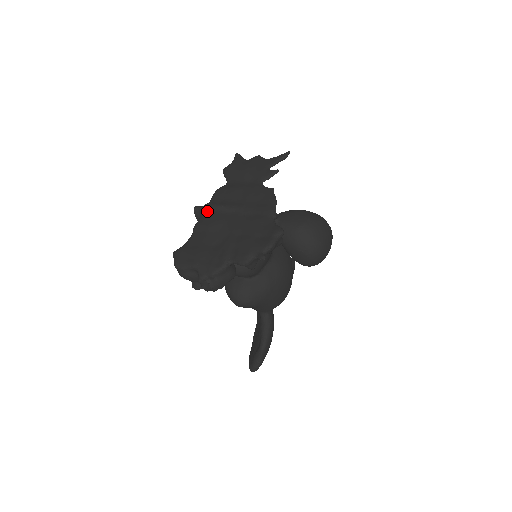
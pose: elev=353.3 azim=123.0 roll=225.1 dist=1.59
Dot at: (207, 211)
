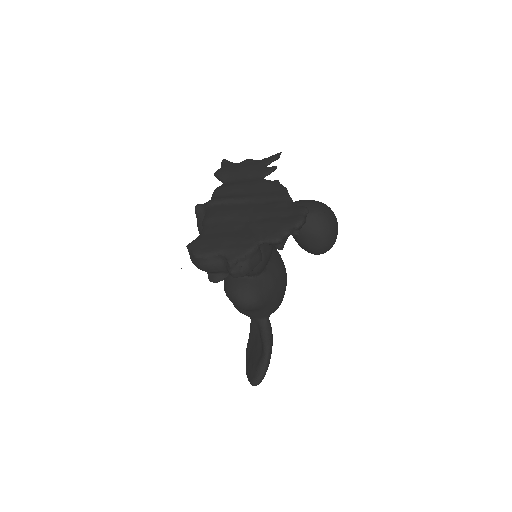
Dot at: (214, 205)
